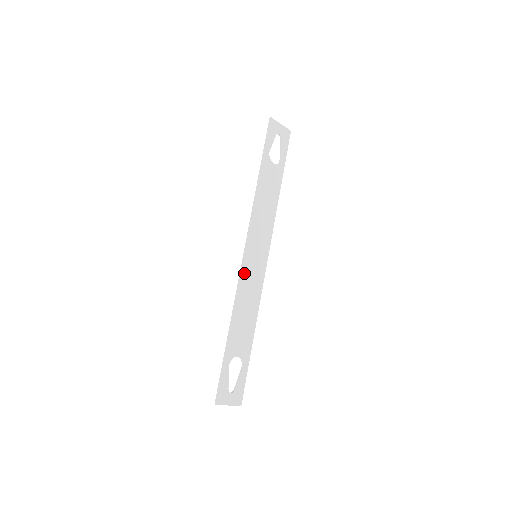
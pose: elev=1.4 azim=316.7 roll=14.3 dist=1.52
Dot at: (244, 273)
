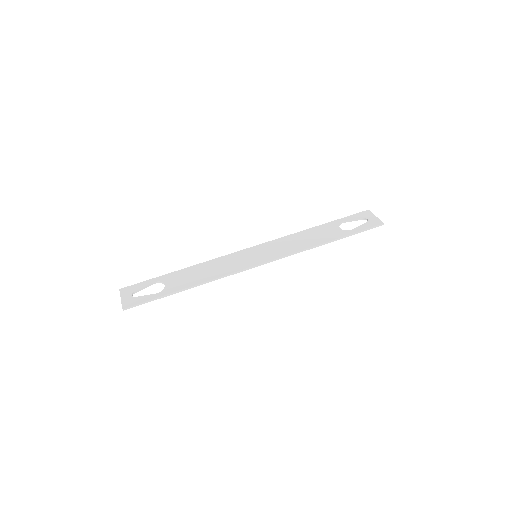
Dot at: (234, 255)
